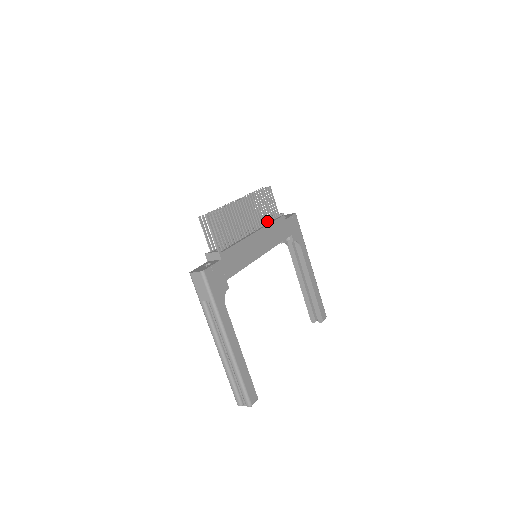
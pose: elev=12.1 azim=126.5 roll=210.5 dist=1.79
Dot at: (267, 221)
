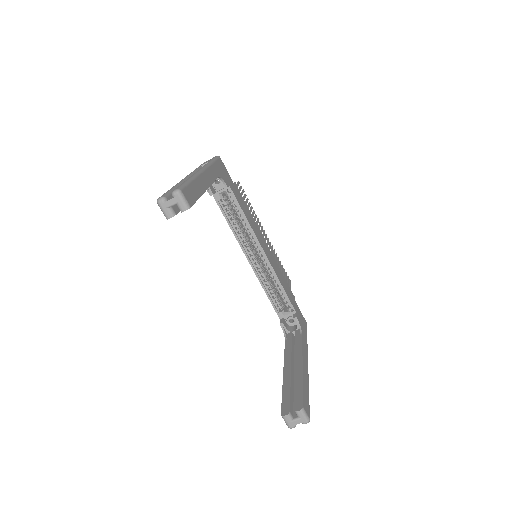
Dot at: occluded
